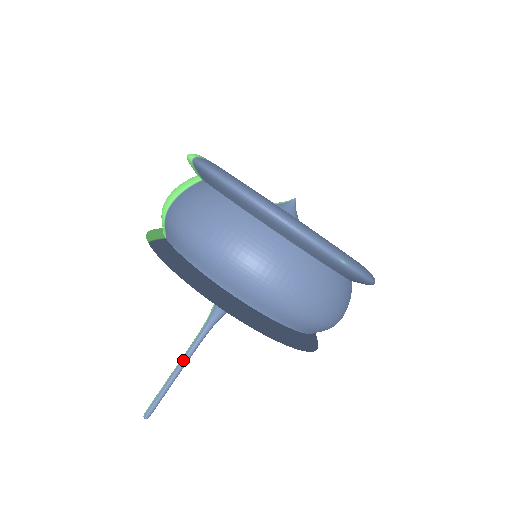
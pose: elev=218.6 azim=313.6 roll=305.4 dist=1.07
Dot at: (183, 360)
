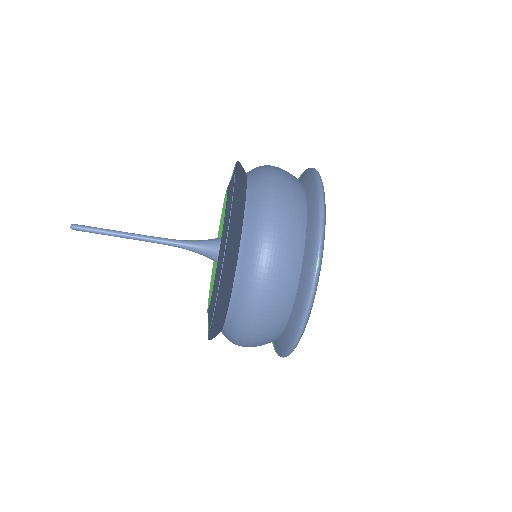
Dot at: (142, 235)
